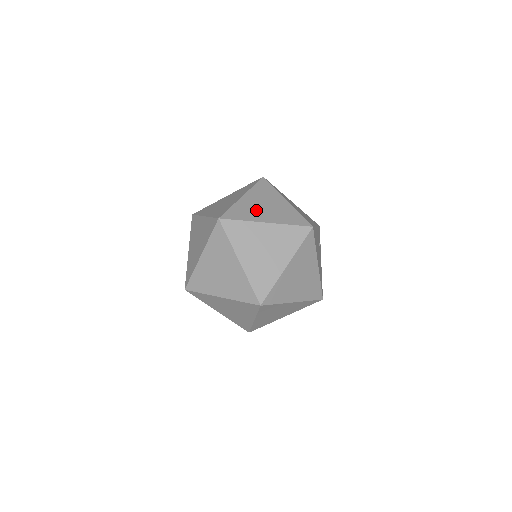
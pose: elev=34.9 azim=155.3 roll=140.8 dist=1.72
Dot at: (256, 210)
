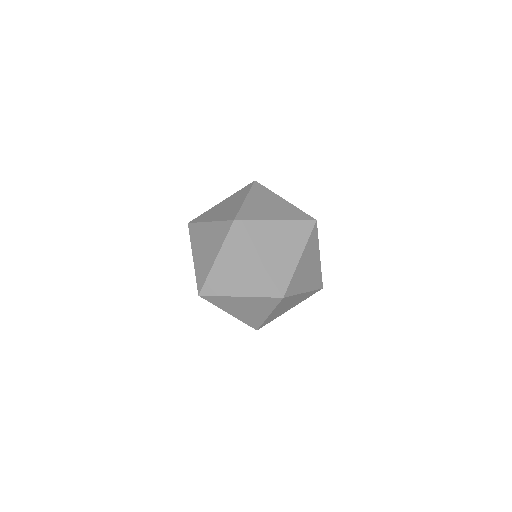
Dot at: (263, 210)
